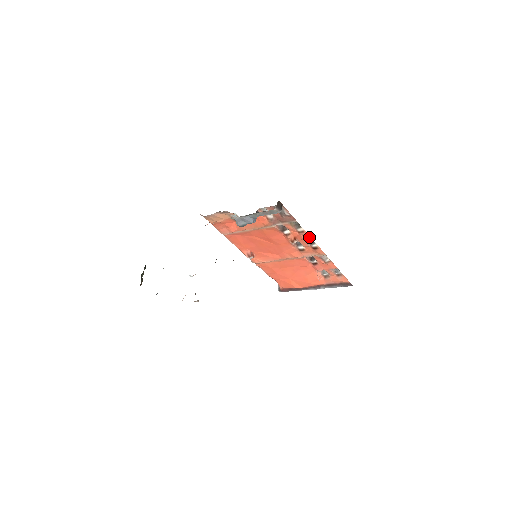
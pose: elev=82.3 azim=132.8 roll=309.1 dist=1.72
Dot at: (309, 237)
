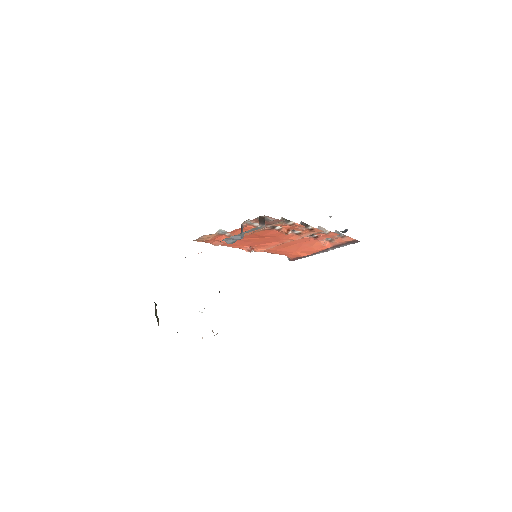
Dot at: (302, 226)
